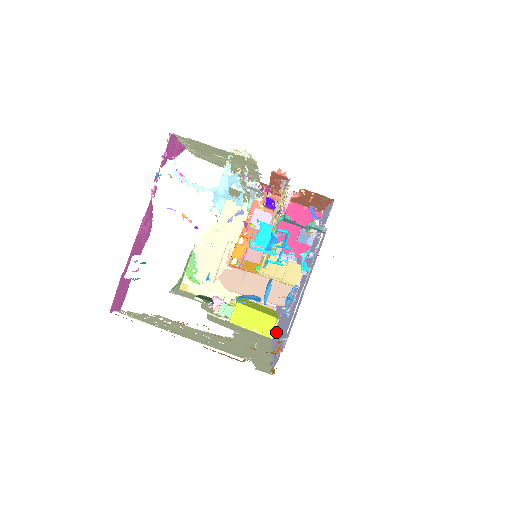
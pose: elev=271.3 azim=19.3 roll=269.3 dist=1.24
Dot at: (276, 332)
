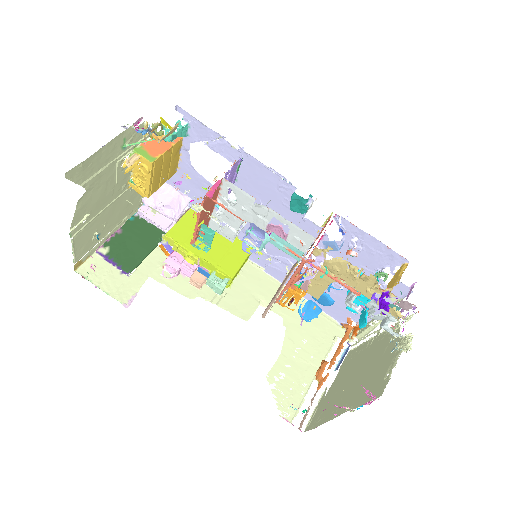
Dot at: (281, 274)
